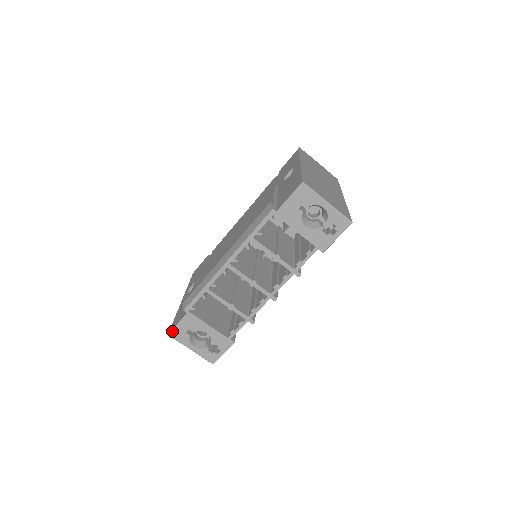
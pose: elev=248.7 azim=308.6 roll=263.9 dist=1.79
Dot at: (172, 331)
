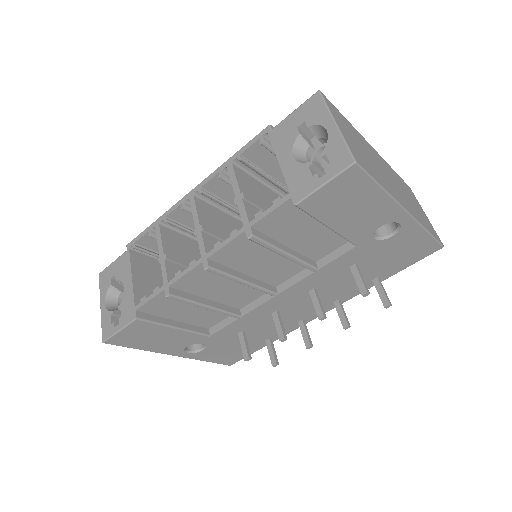
Dot at: (104, 270)
